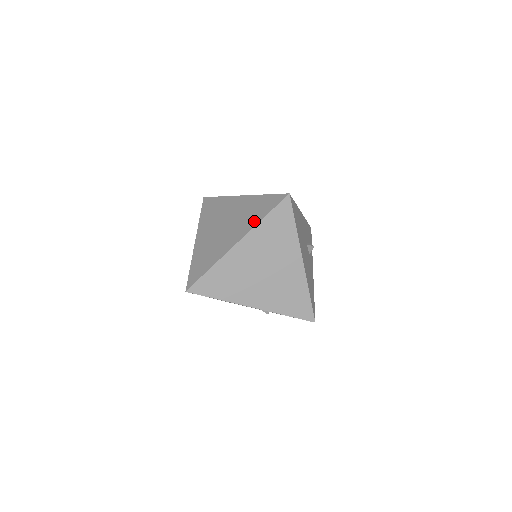
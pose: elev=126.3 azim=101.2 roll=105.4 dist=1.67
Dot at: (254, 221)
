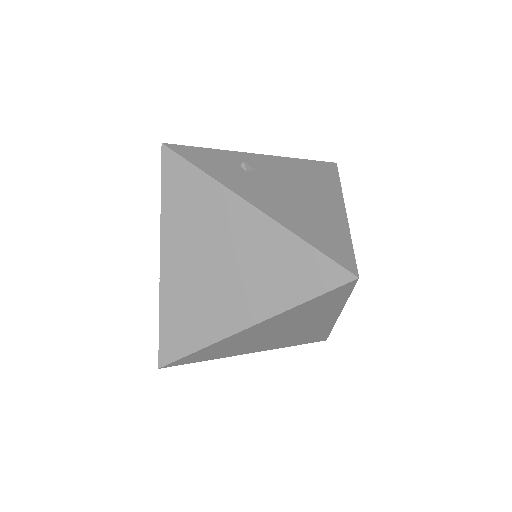
Dot at: (282, 299)
